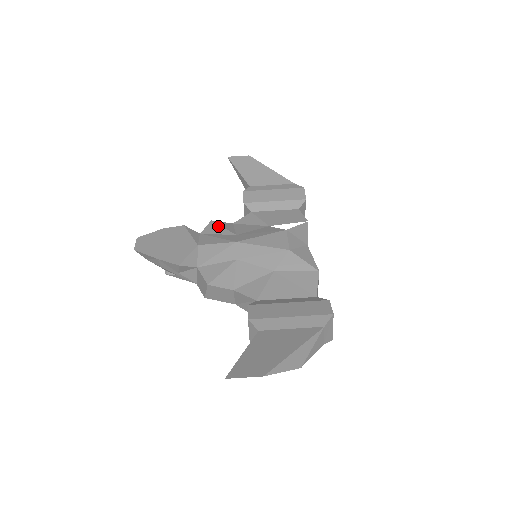
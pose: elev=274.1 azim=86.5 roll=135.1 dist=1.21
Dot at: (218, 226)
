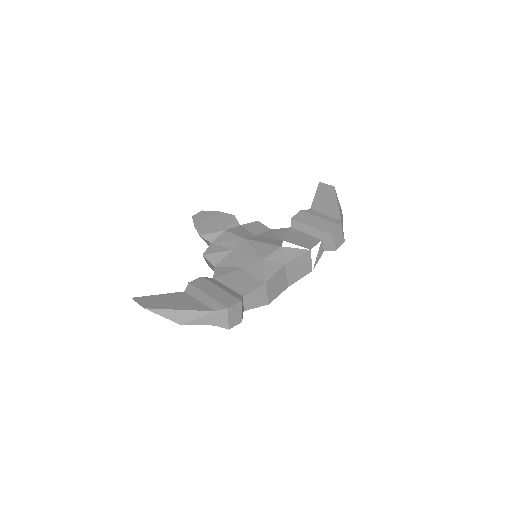
Dot at: (255, 226)
